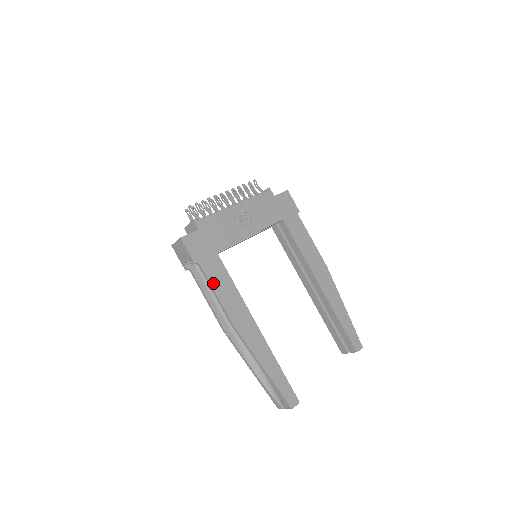
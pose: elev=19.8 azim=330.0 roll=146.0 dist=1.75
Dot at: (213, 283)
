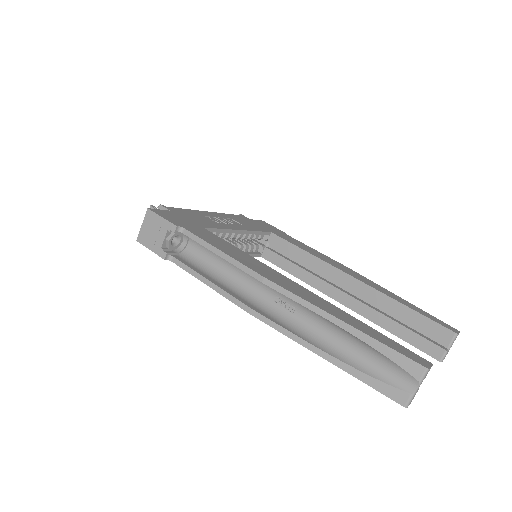
Dot at: (211, 243)
